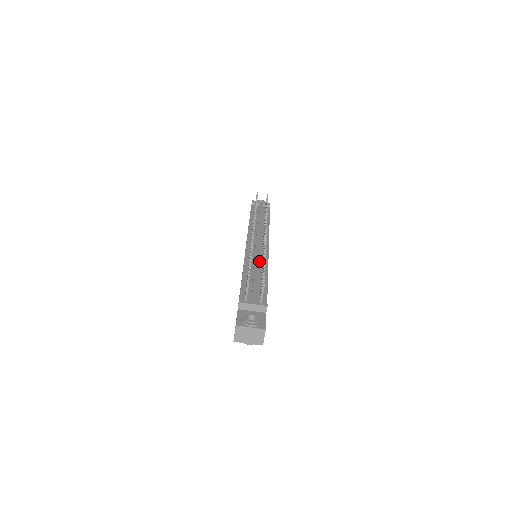
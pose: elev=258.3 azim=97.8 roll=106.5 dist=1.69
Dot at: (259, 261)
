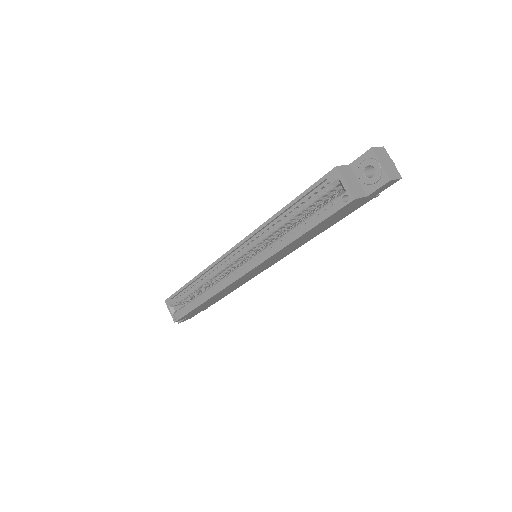
Dot at: occluded
